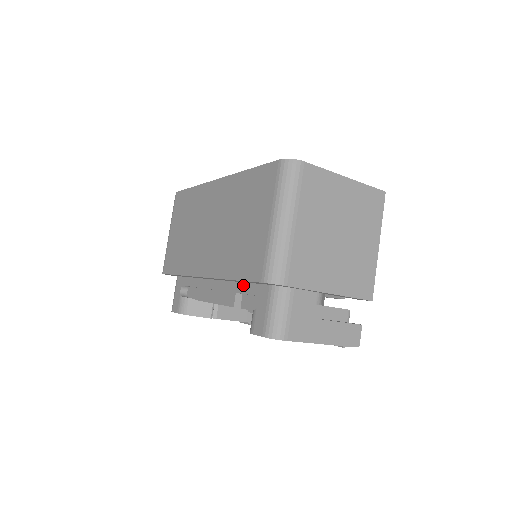
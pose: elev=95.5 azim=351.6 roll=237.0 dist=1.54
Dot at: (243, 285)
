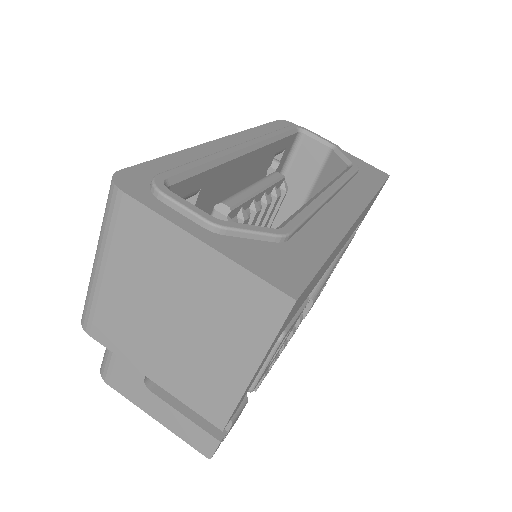
Dot at: occluded
